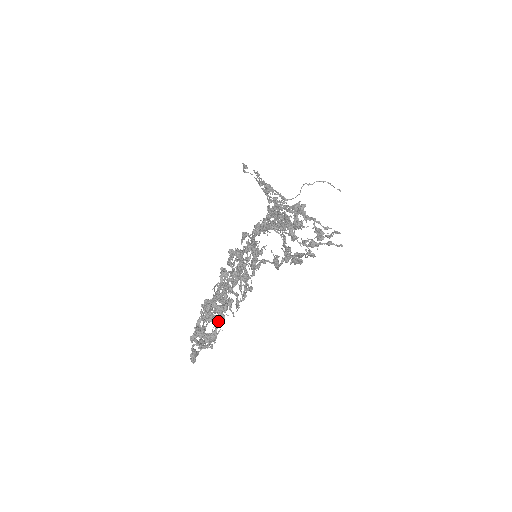
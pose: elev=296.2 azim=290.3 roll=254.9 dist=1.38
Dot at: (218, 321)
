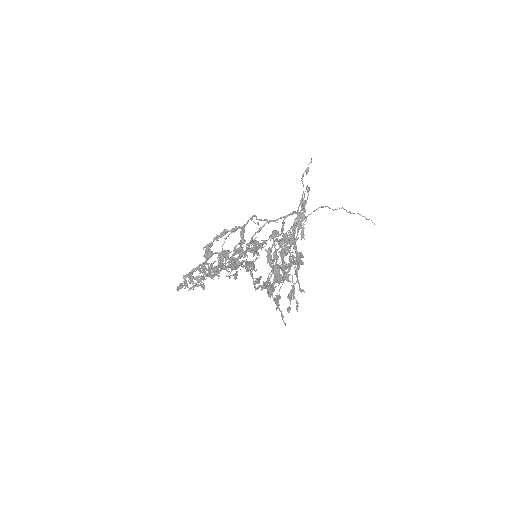
Dot at: (201, 286)
